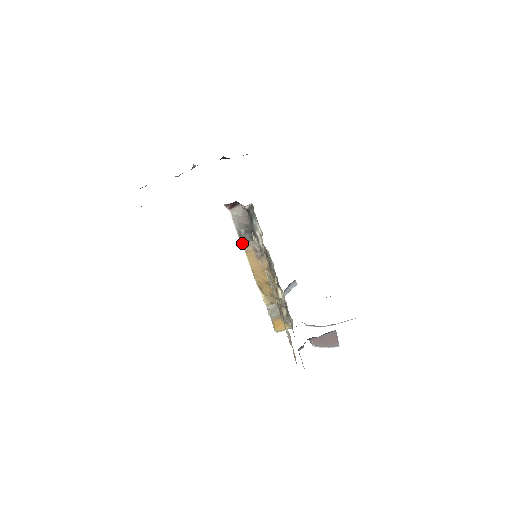
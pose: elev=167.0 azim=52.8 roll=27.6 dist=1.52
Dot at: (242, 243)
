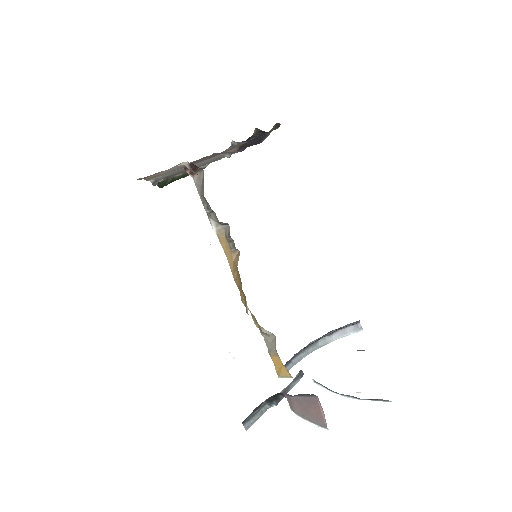
Dot at: (213, 226)
